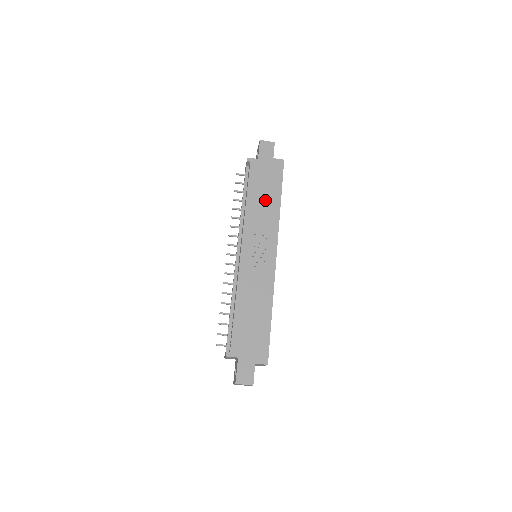
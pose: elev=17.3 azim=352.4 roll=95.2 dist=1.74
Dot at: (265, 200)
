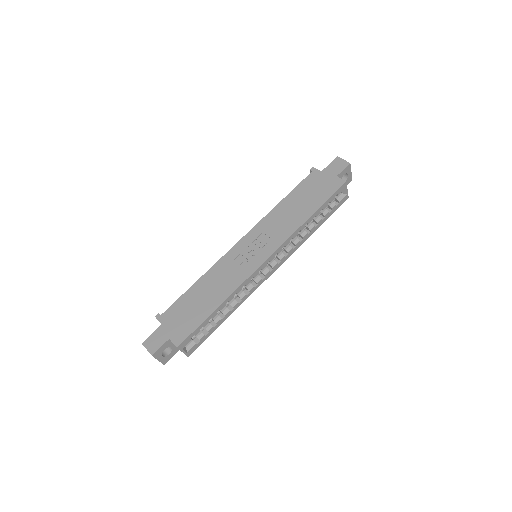
Dot at: (297, 208)
